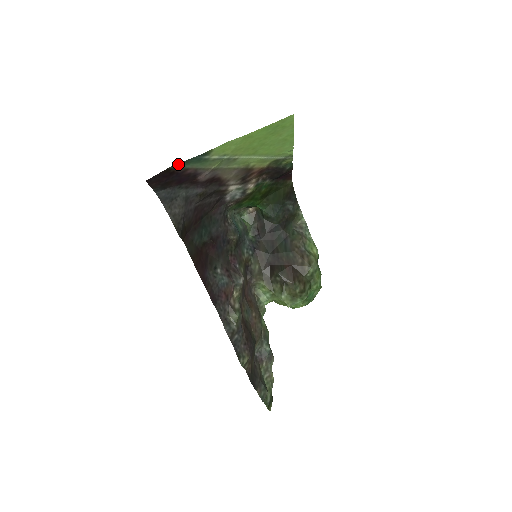
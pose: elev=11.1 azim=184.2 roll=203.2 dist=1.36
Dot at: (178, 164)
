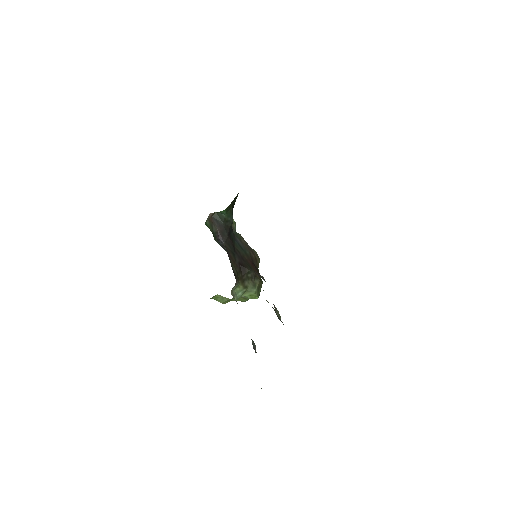
Dot at: occluded
